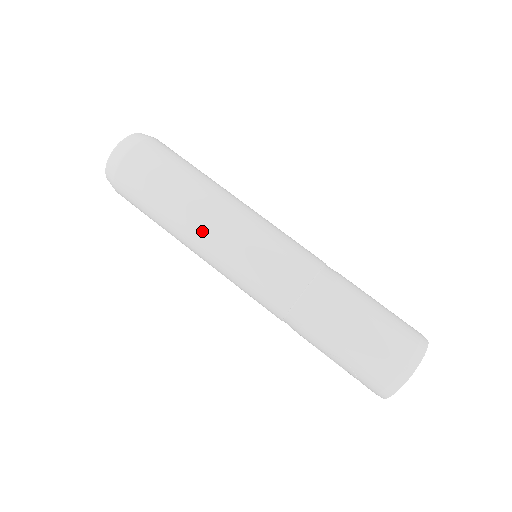
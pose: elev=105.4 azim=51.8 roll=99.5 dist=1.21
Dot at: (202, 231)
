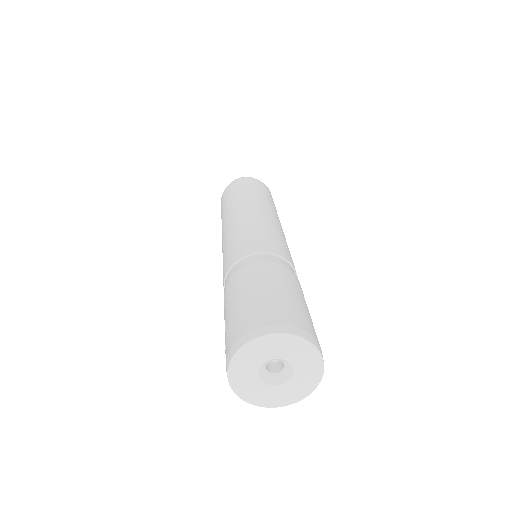
Dot at: (243, 209)
